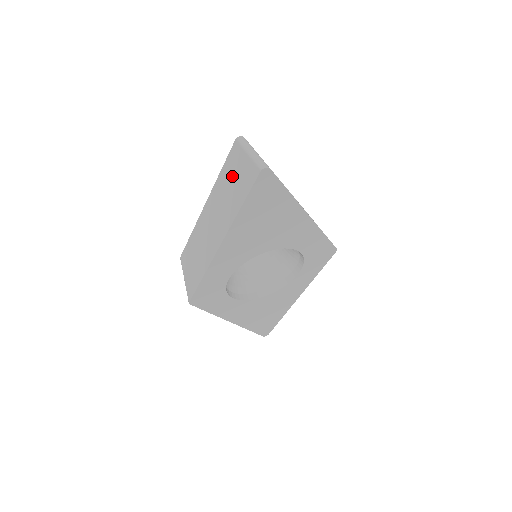
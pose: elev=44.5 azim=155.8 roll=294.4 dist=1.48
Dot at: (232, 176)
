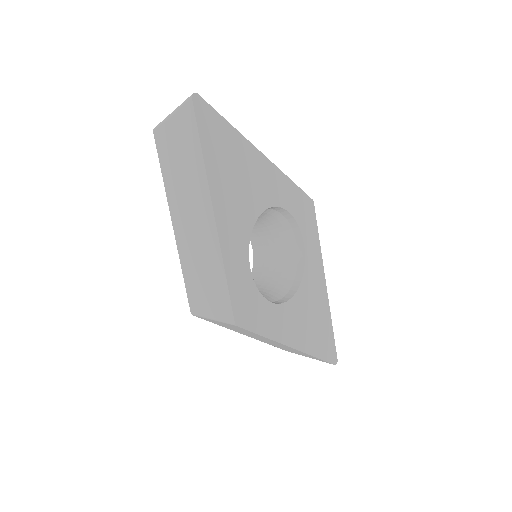
Dot at: (174, 154)
